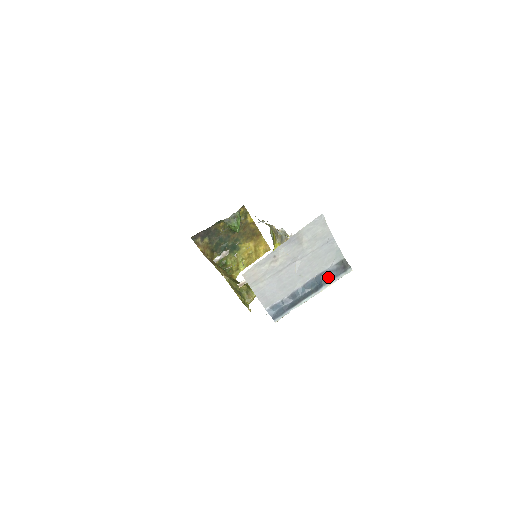
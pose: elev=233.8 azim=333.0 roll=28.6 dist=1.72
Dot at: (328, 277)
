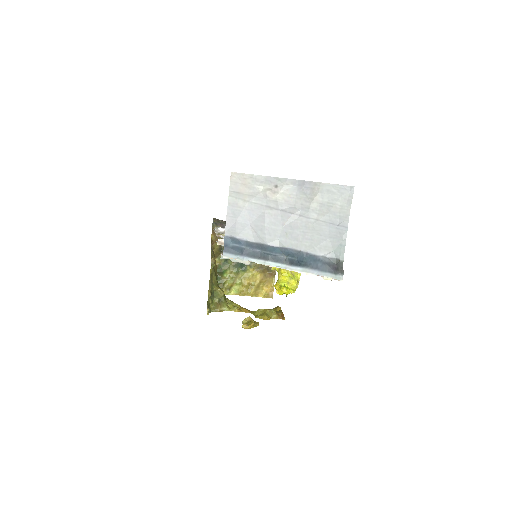
Dot at: (312, 263)
